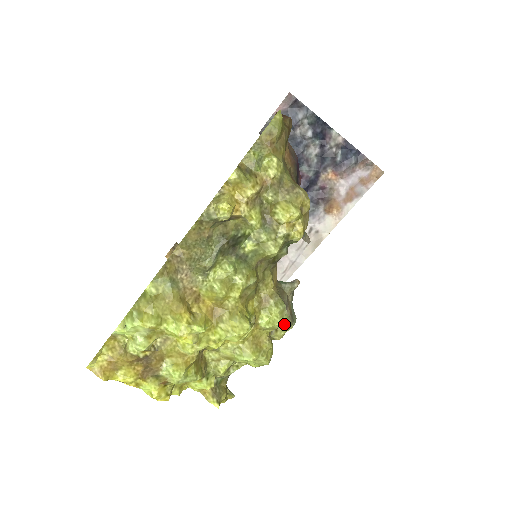
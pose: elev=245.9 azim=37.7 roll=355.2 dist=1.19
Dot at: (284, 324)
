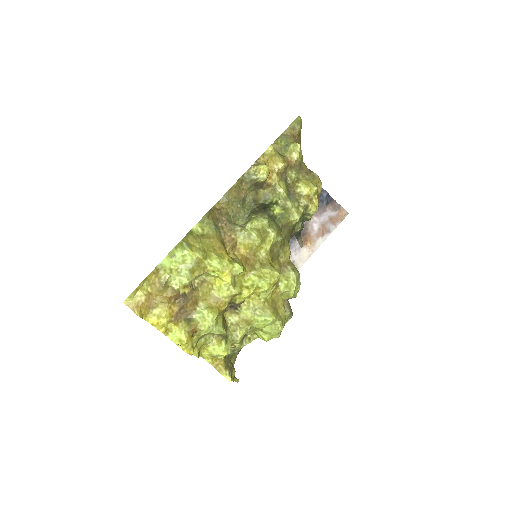
Dot at: (296, 295)
